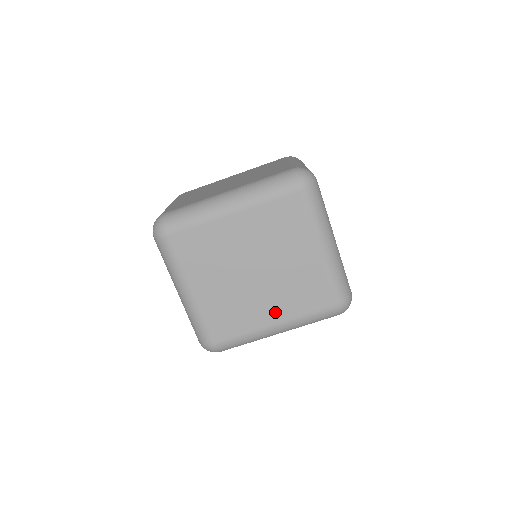
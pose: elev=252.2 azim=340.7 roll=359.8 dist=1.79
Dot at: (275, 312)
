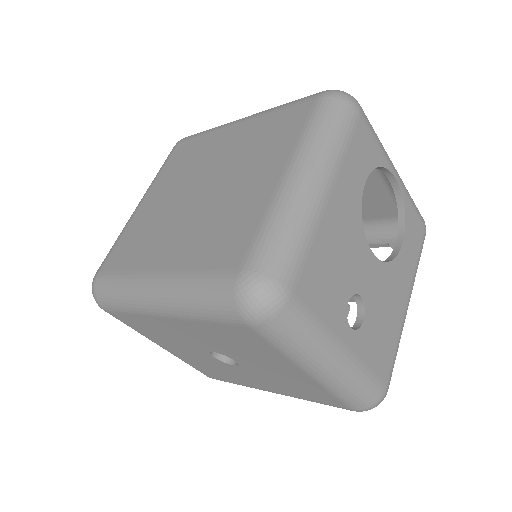
Dot at: (172, 253)
